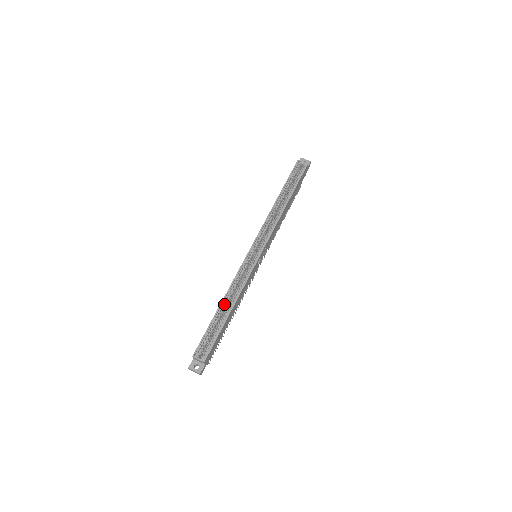
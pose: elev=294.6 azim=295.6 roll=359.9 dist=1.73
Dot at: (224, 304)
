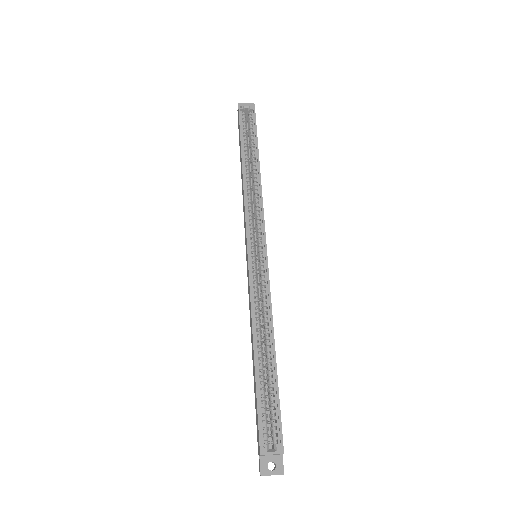
Dot at: (258, 346)
